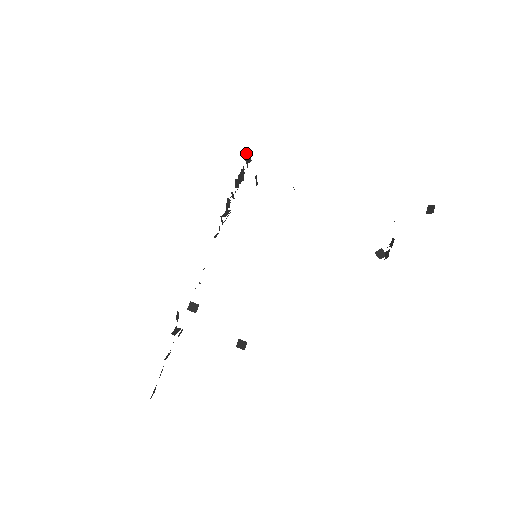
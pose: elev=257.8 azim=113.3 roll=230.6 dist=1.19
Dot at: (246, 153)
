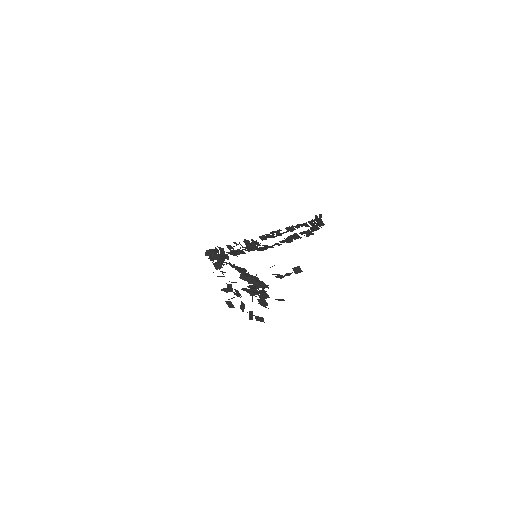
Dot at: occluded
